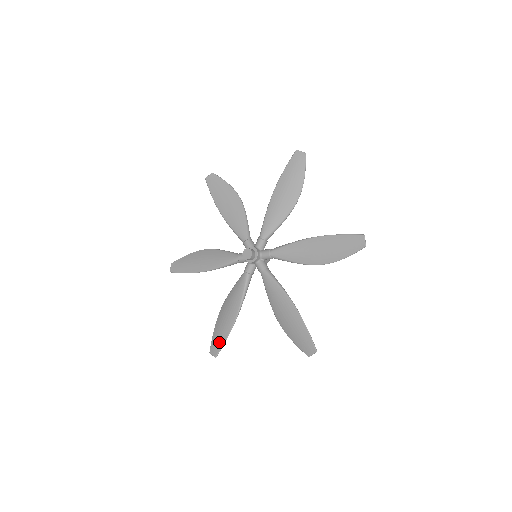
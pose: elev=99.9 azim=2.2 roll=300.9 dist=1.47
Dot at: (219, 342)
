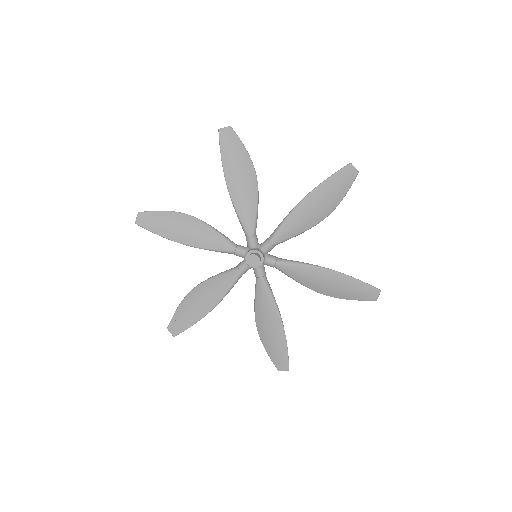
Dot at: (282, 355)
